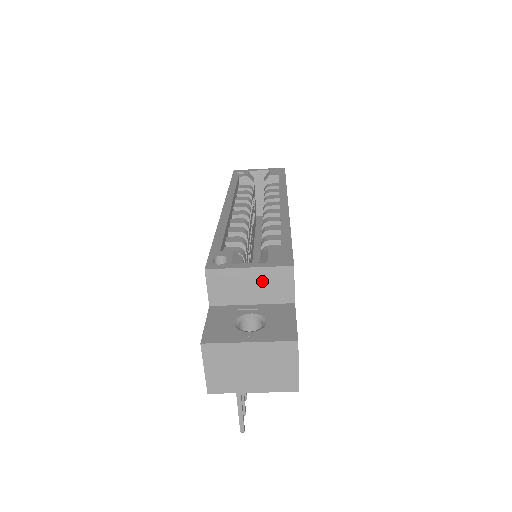
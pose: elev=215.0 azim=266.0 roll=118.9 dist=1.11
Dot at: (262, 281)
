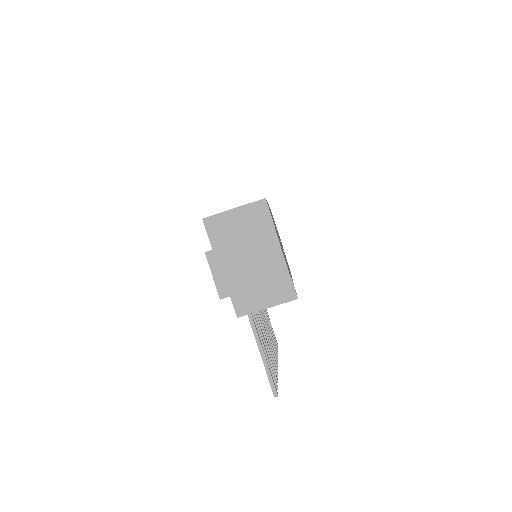
Dot at: (246, 217)
